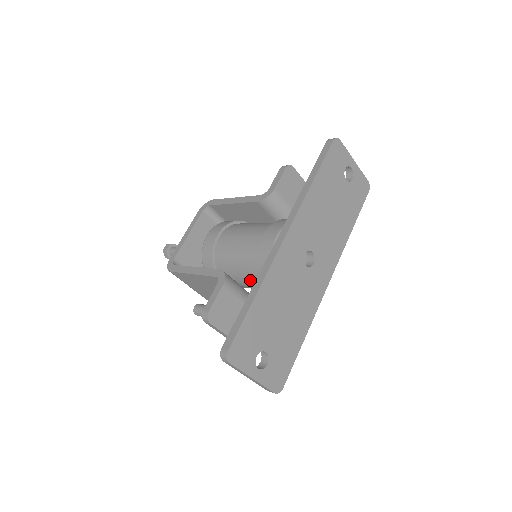
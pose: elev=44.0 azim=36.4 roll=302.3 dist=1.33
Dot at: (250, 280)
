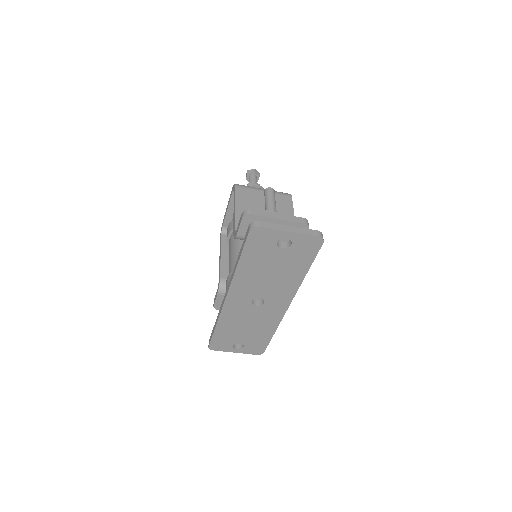
Dot at: occluded
